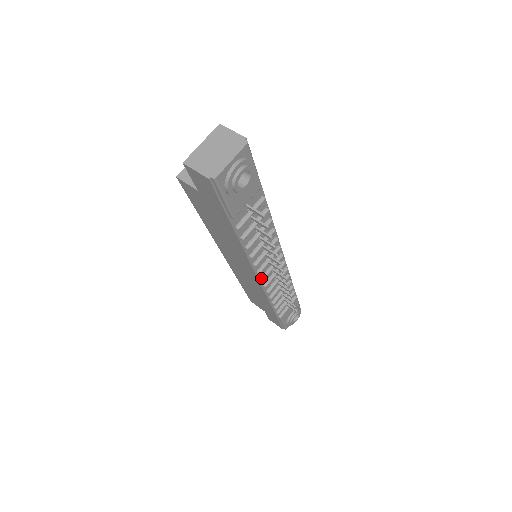
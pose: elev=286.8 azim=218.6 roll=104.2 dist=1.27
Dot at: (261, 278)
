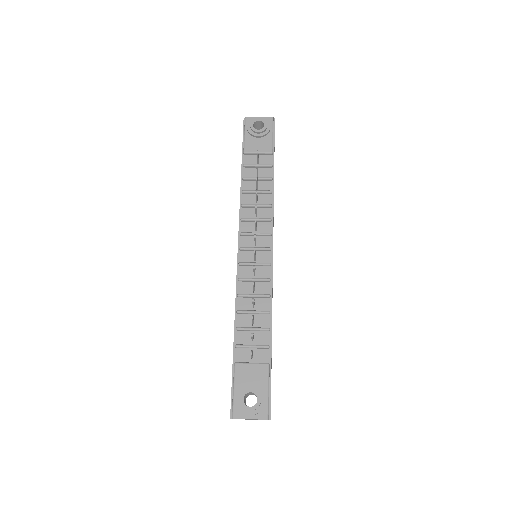
Dot at: (240, 247)
